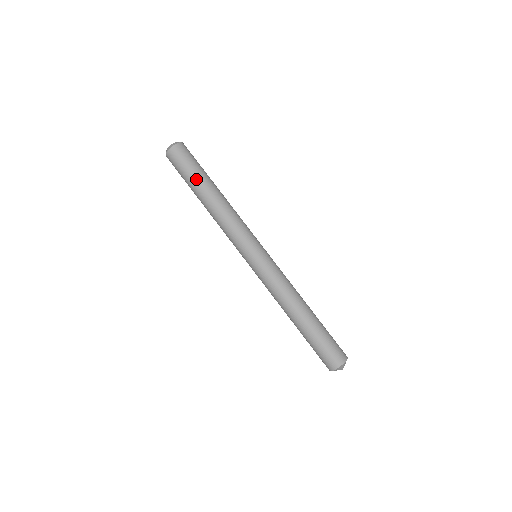
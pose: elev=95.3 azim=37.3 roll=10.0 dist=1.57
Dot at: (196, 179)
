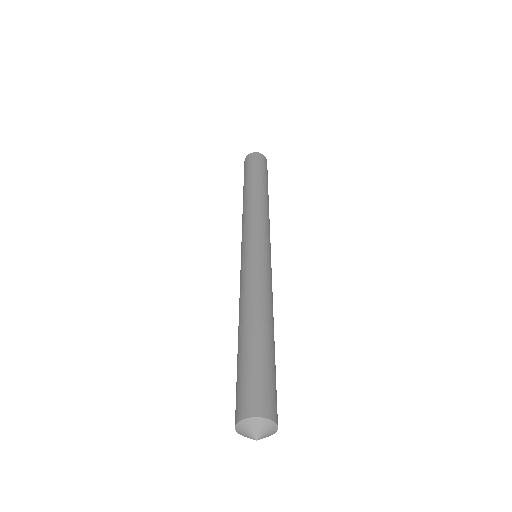
Dot at: (251, 176)
